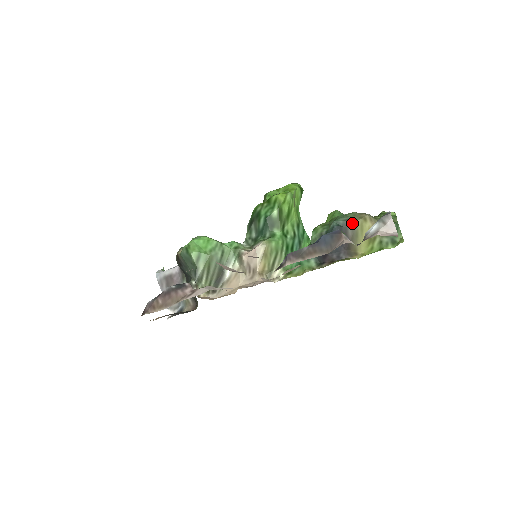
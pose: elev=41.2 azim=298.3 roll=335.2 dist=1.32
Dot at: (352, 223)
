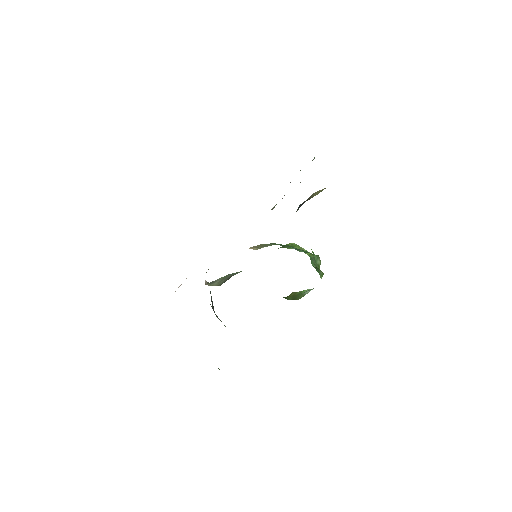
Dot at: occluded
